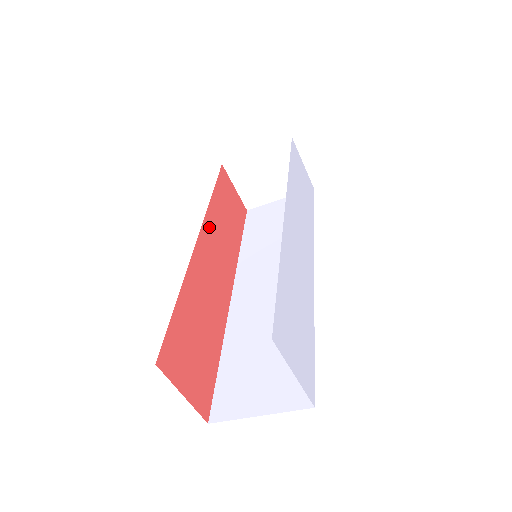
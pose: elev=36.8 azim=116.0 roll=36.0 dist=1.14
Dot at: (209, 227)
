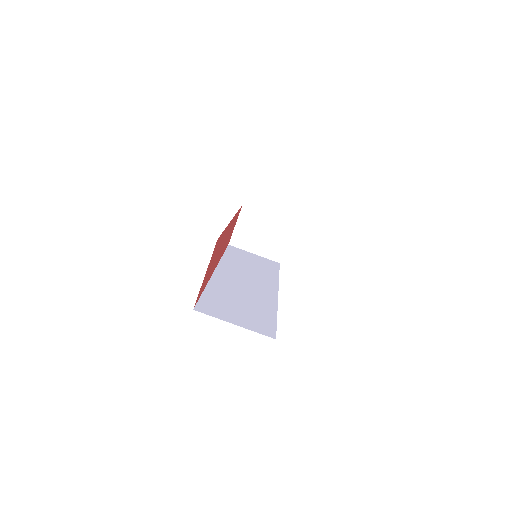
Dot at: occluded
